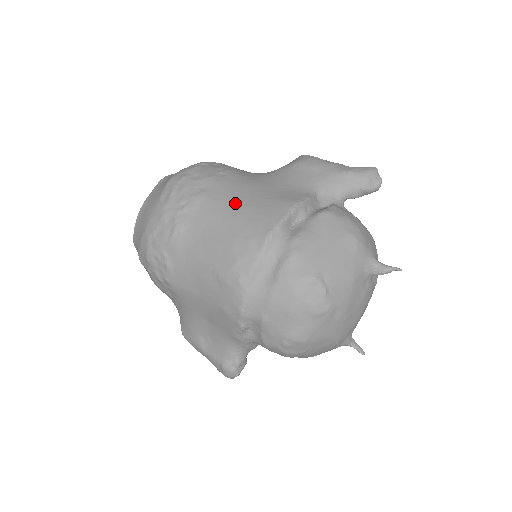
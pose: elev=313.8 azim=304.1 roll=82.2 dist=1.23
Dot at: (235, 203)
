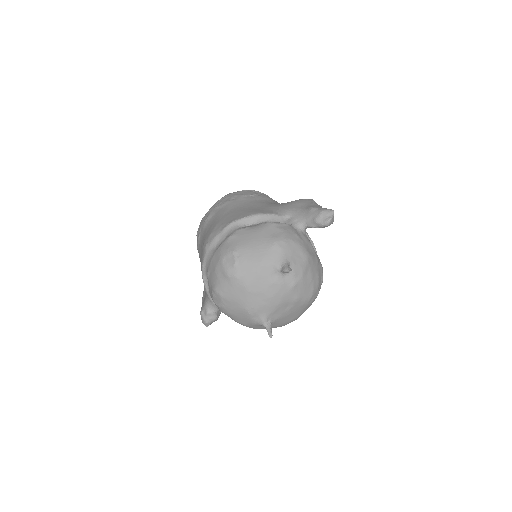
Dot at: (237, 208)
